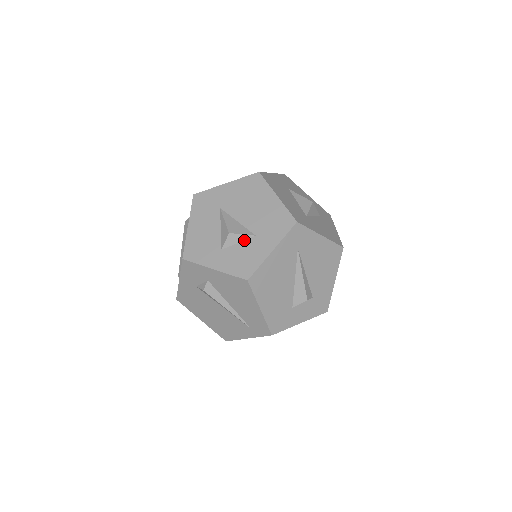
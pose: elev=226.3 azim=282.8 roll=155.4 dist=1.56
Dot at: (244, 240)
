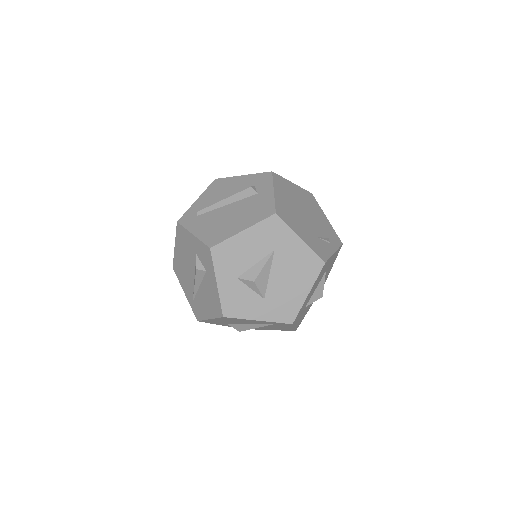
Dot at: (255, 292)
